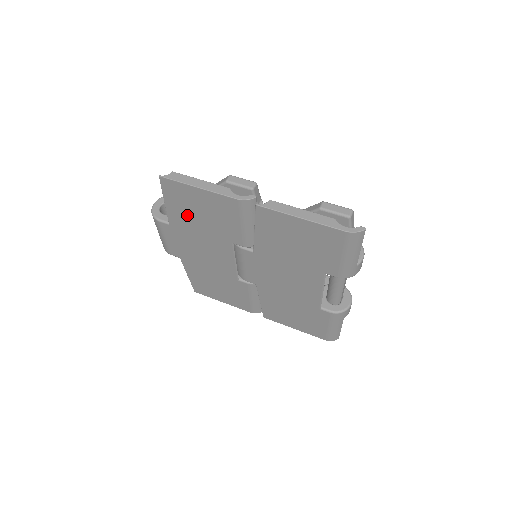
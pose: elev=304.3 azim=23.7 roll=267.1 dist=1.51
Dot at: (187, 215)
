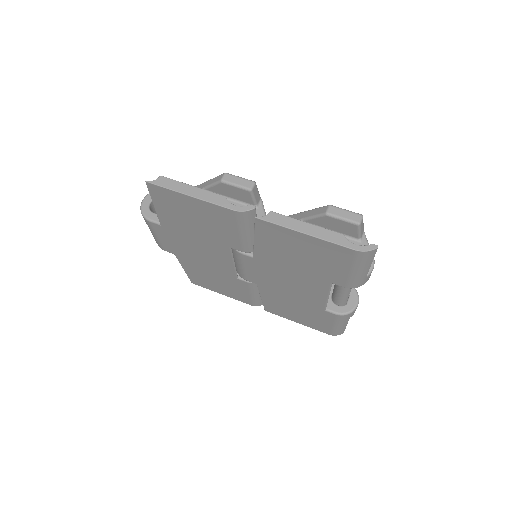
Dot at: (179, 219)
